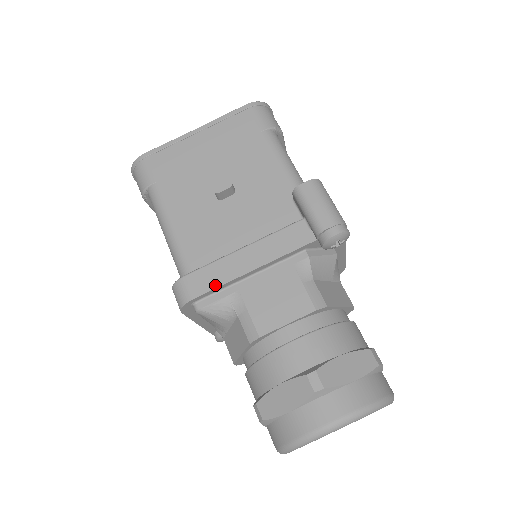
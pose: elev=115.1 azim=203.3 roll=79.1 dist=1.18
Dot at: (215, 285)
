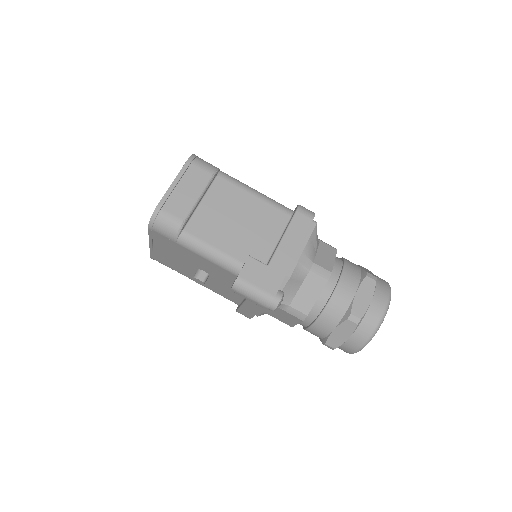
Dot at: (252, 316)
